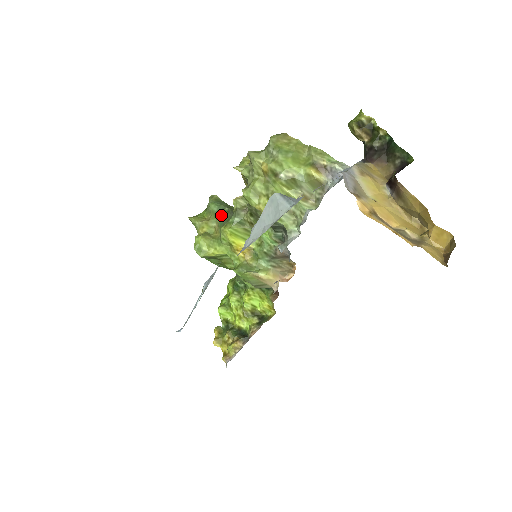
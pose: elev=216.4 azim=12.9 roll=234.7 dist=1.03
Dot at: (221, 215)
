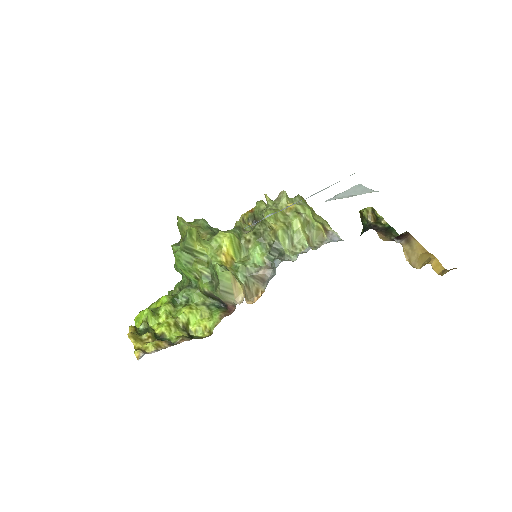
Dot at: (212, 229)
